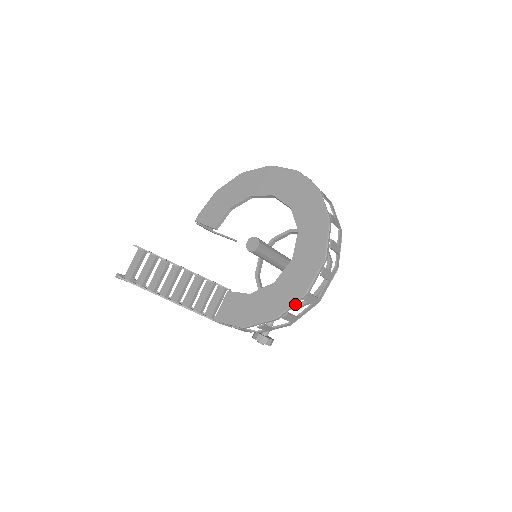
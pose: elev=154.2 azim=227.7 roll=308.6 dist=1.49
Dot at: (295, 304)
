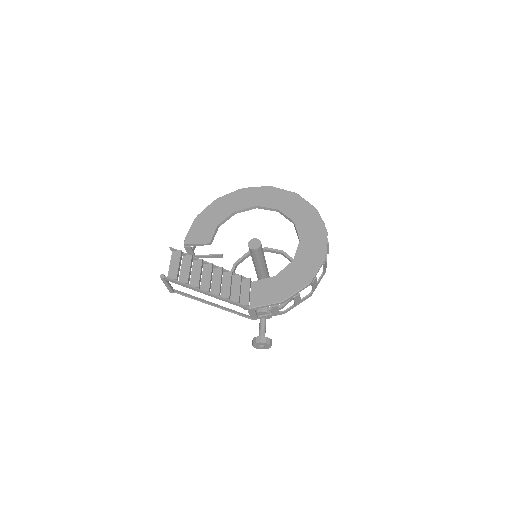
Dot at: (319, 268)
